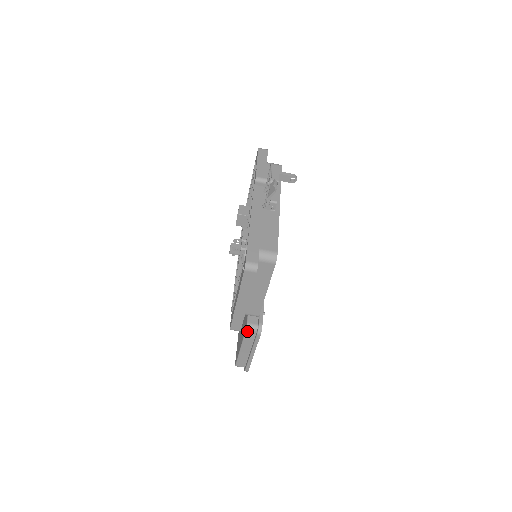
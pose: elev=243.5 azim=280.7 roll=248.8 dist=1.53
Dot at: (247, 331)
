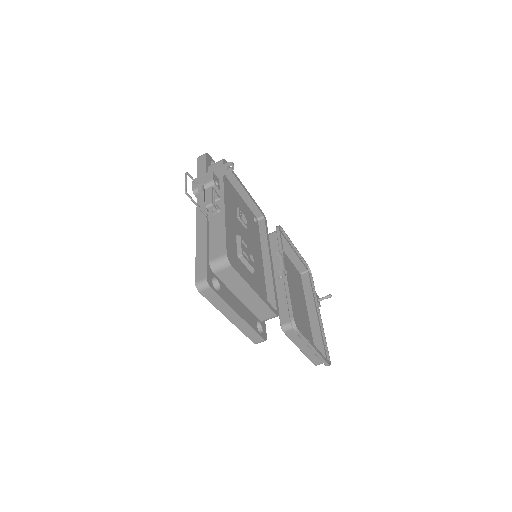
Dot at: (286, 333)
